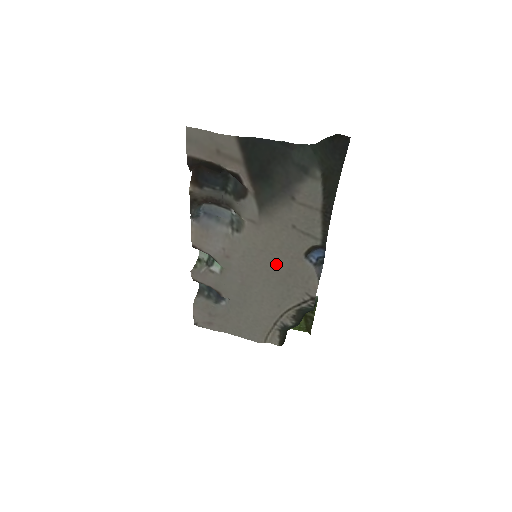
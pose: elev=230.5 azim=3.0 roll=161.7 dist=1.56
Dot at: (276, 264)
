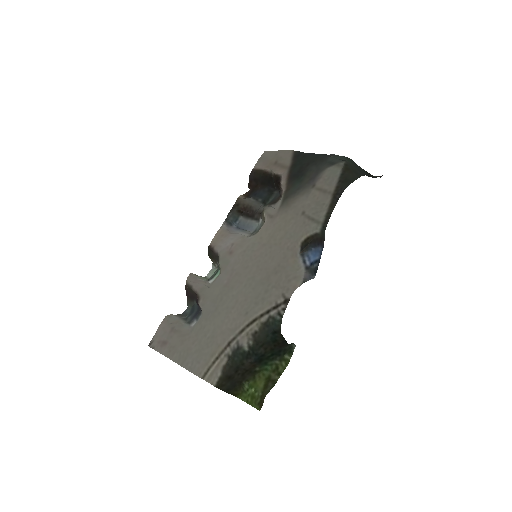
Dot at: (270, 258)
